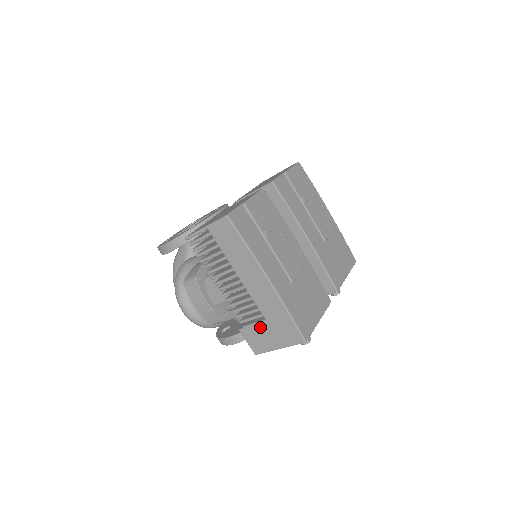
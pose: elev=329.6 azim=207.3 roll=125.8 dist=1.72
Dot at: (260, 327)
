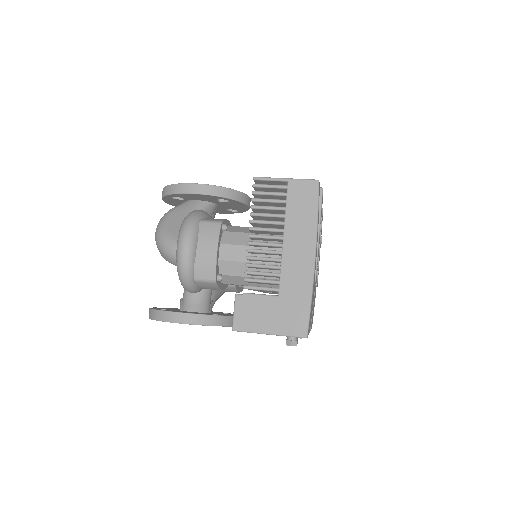
Dot at: (265, 301)
